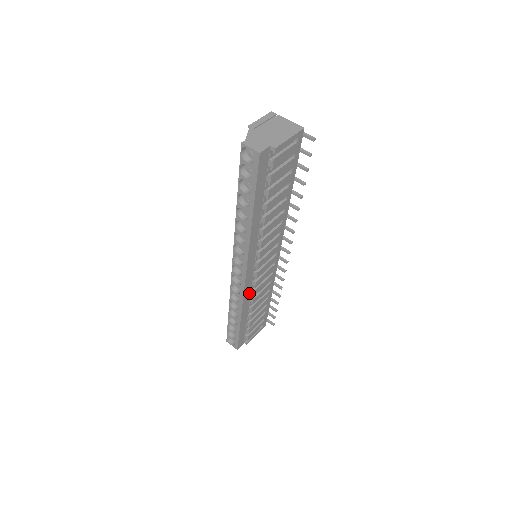
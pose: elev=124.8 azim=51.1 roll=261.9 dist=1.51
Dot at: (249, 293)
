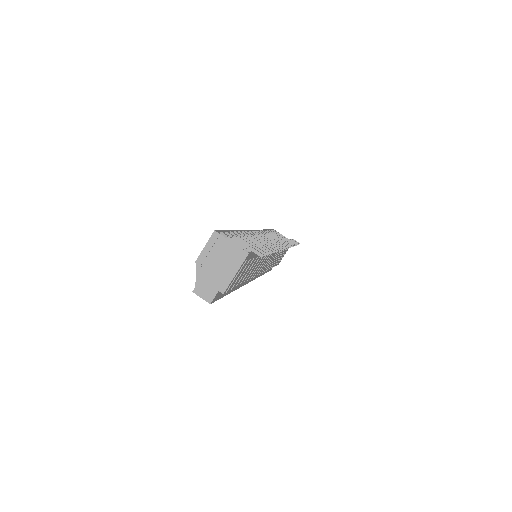
Dot at: occluded
